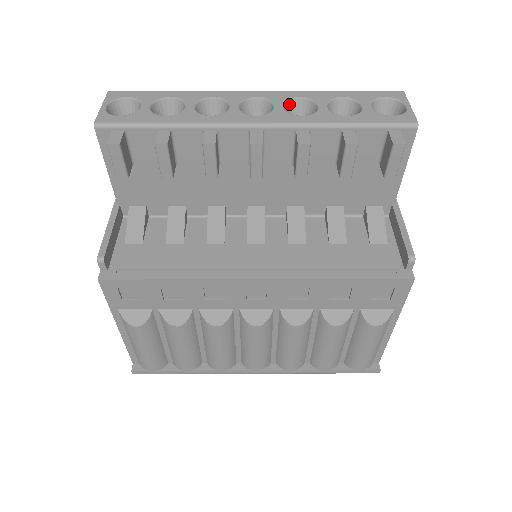
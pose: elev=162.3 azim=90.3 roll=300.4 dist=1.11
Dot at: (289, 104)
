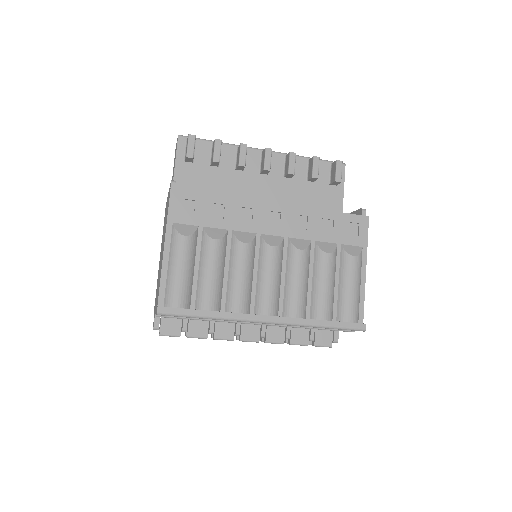
Dot at: occluded
